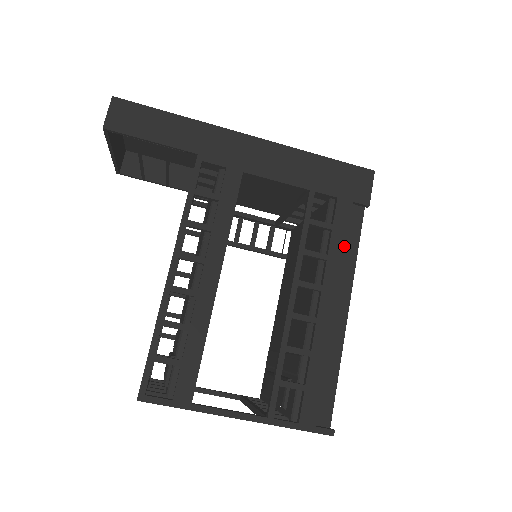
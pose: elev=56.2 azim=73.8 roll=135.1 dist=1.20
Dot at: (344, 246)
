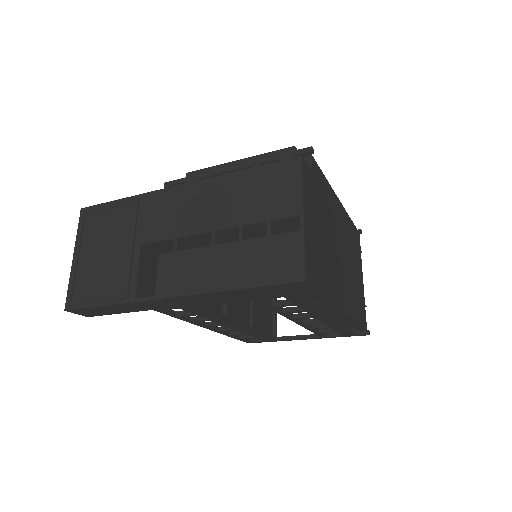
Dot at: (315, 307)
